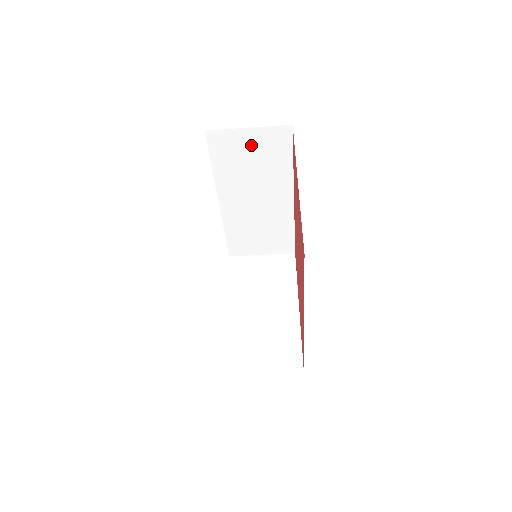
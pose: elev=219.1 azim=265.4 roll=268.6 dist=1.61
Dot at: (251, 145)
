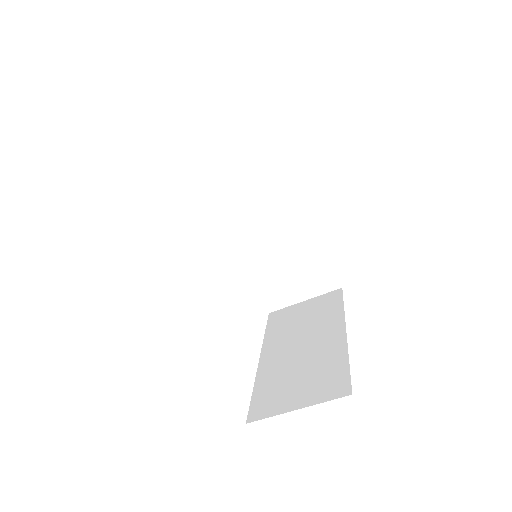
Dot at: (235, 155)
